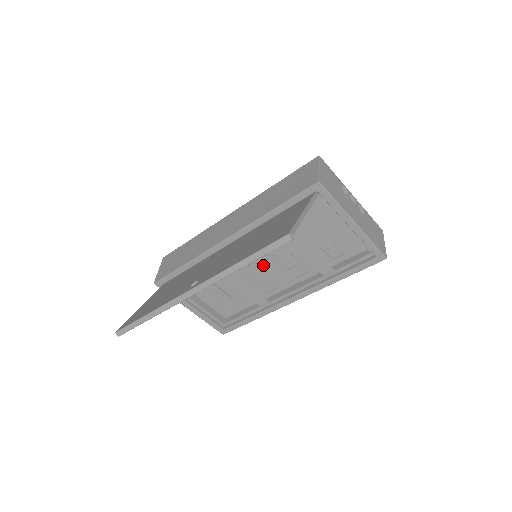
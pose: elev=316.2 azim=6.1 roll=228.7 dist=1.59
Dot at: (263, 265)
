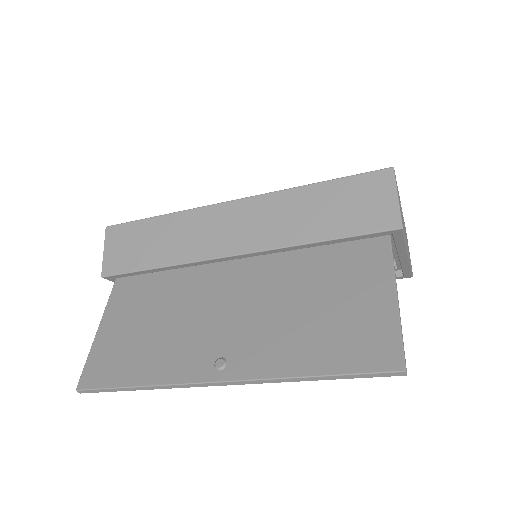
Dot at: occluded
